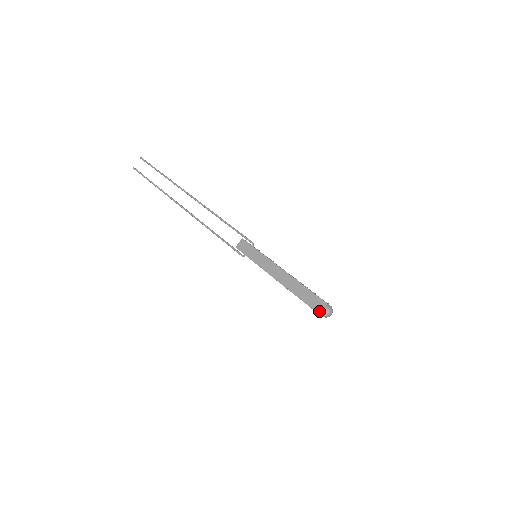
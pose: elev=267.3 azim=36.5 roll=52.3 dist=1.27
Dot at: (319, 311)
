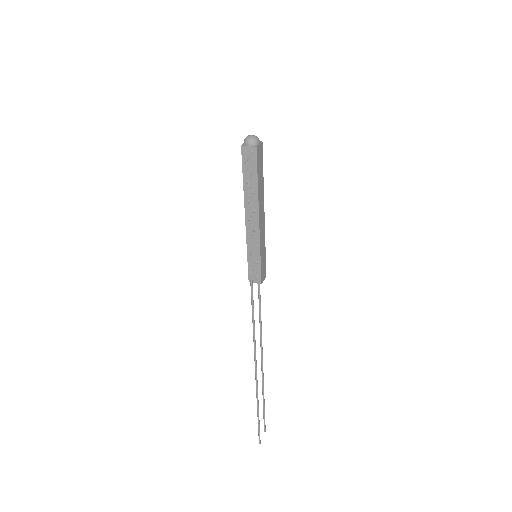
Dot at: (242, 147)
